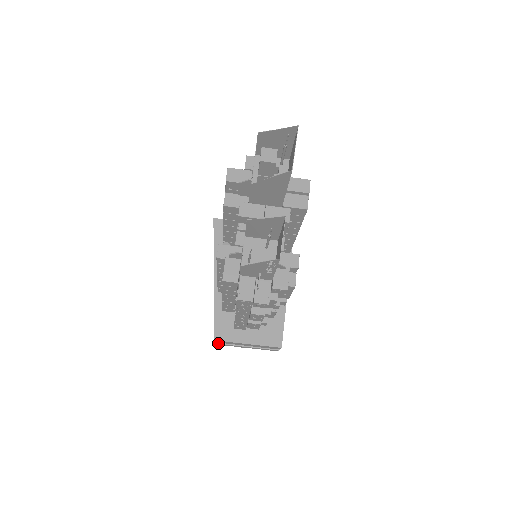
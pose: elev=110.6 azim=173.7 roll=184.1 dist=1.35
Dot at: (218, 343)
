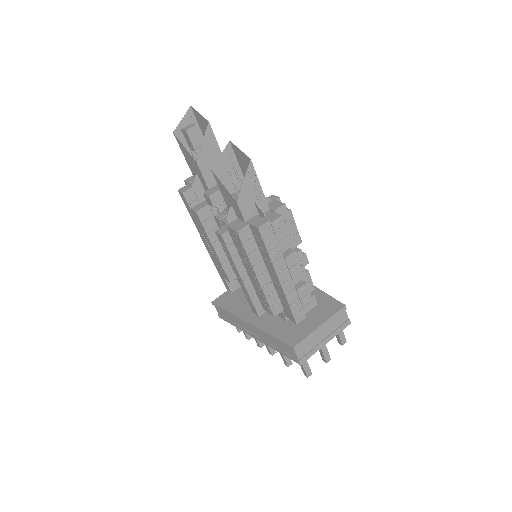
Dot at: (301, 358)
